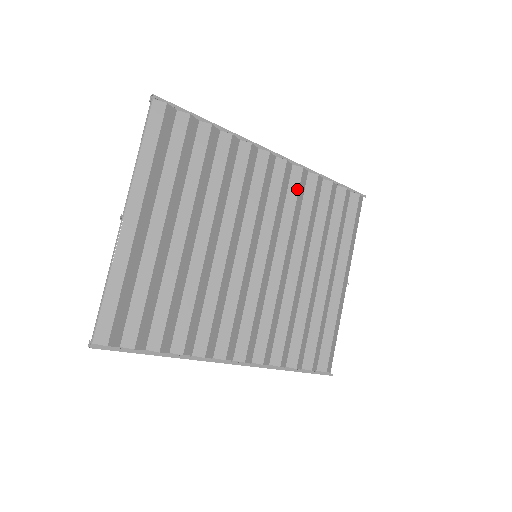
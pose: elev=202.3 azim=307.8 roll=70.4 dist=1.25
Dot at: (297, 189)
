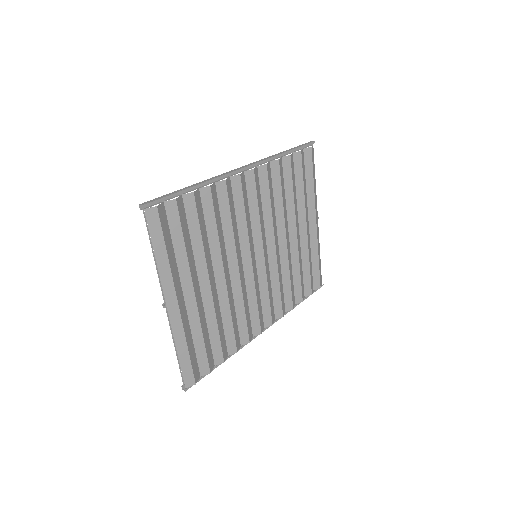
Dot at: (267, 185)
